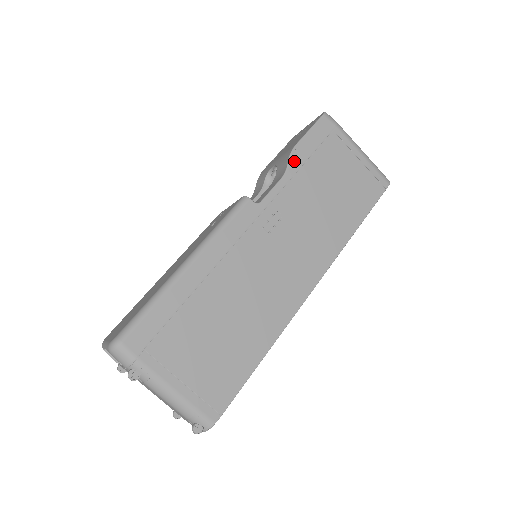
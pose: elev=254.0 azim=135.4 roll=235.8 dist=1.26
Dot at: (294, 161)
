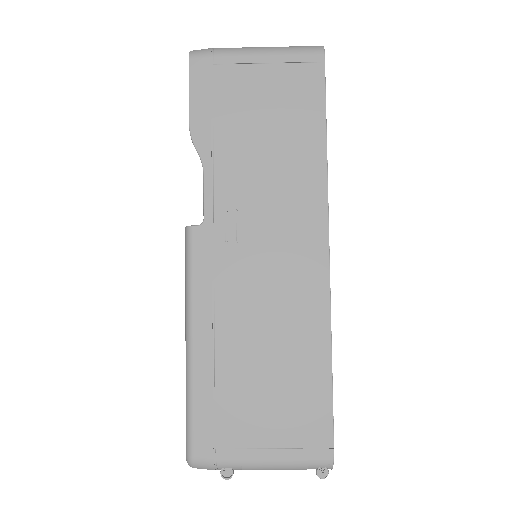
Dot at: (201, 143)
